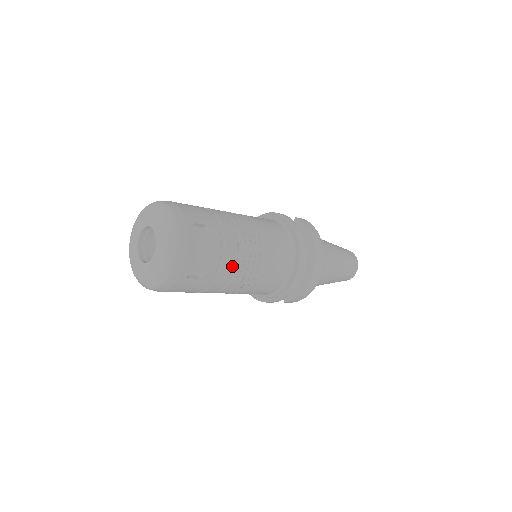
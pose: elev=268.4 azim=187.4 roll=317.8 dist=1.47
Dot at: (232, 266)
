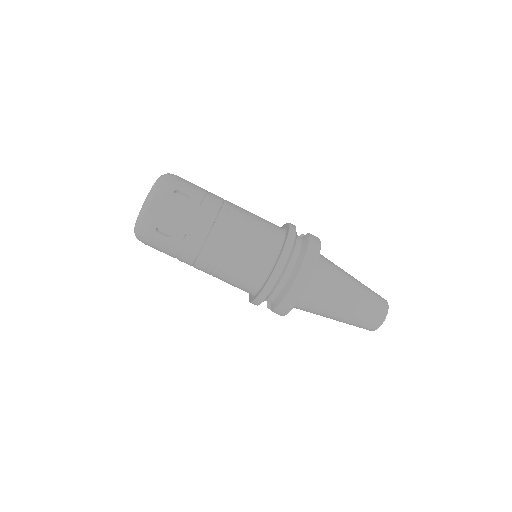
Dot at: (201, 238)
